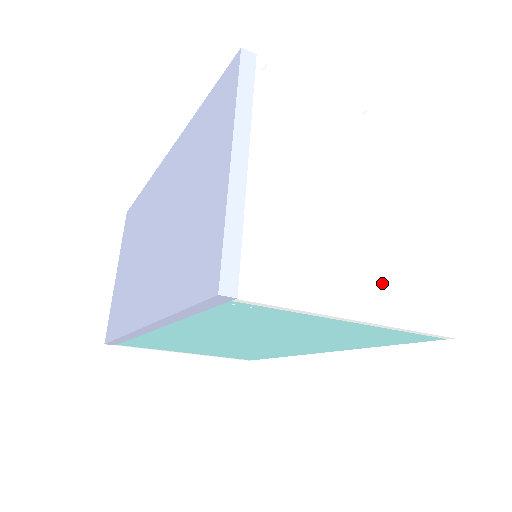
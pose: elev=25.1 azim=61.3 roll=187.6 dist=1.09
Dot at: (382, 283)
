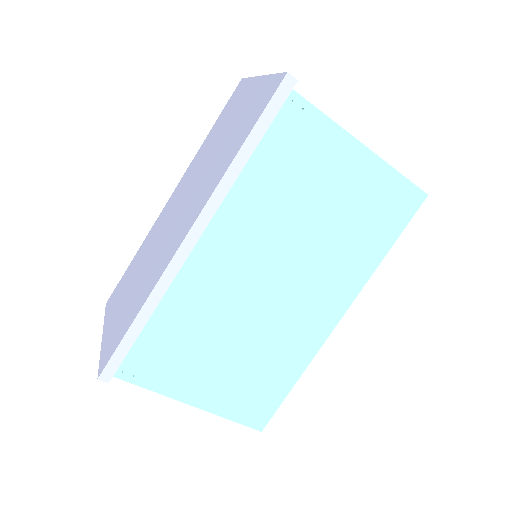
Dot at: occluded
